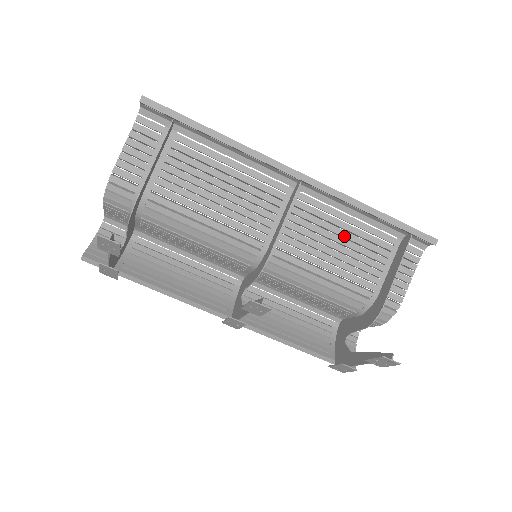
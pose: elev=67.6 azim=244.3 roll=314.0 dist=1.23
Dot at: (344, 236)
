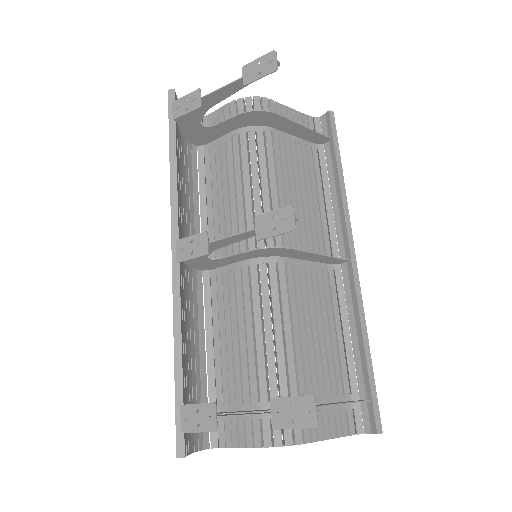
Dot at: (325, 333)
